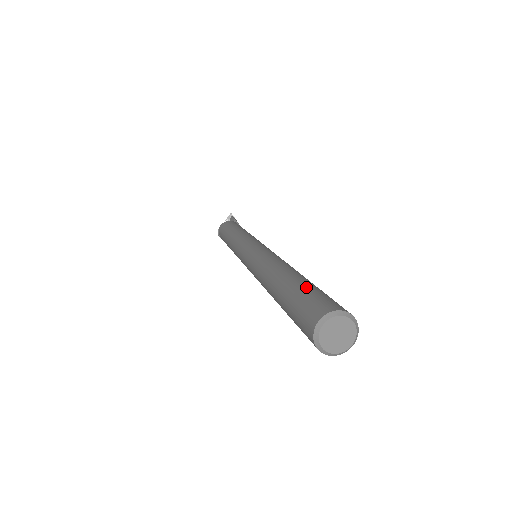
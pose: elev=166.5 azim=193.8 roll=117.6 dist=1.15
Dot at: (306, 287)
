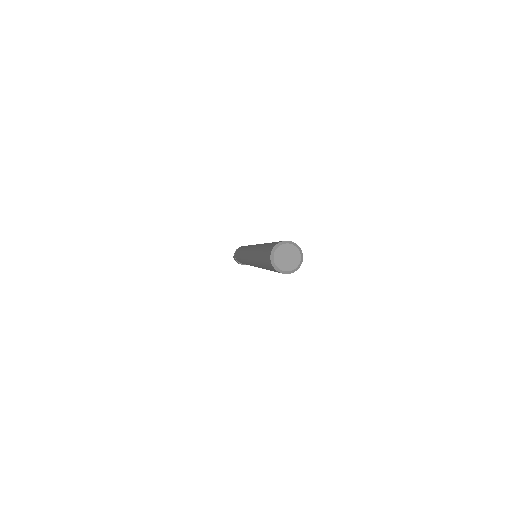
Dot at: occluded
